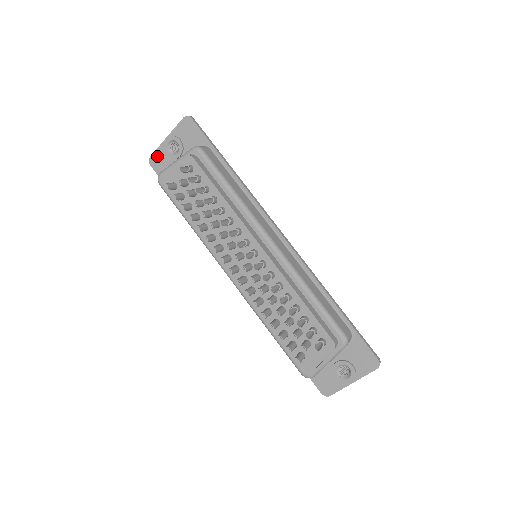
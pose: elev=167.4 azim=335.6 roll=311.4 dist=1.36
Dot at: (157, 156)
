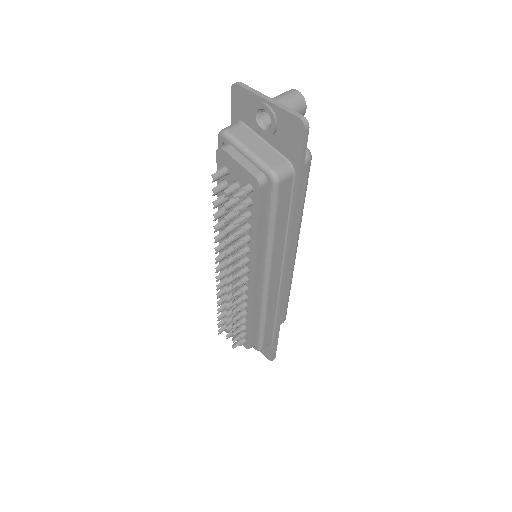
Dot at: (244, 95)
